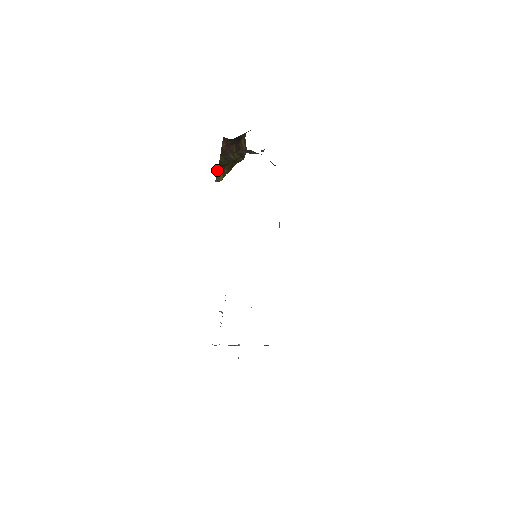
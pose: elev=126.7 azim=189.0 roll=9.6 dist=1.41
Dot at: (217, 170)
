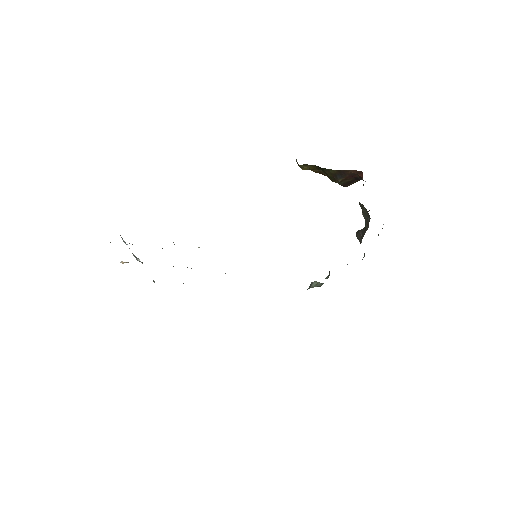
Dot at: (315, 165)
